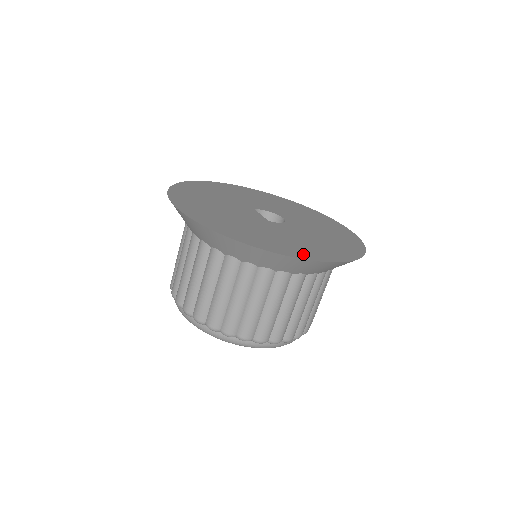
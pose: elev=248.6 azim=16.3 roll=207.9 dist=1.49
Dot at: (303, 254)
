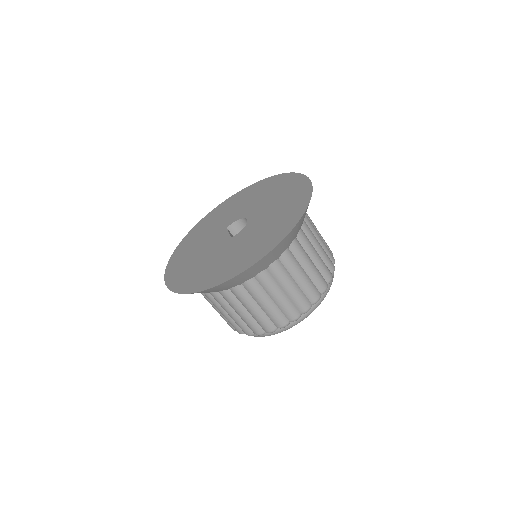
Dot at: (236, 270)
